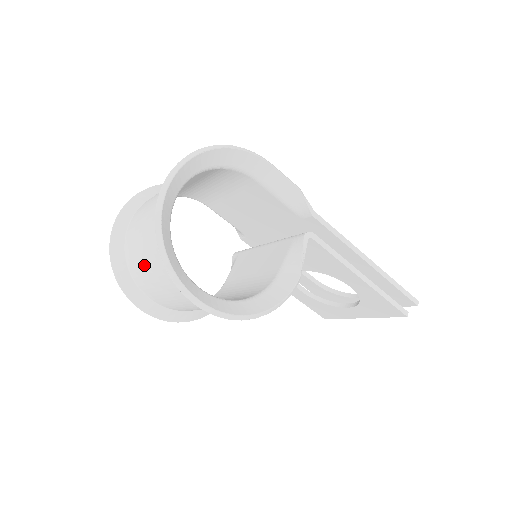
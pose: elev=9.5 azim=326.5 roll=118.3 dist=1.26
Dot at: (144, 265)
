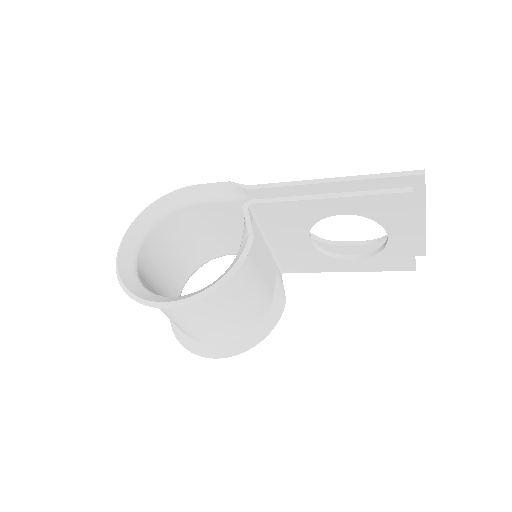
Dot at: occluded
